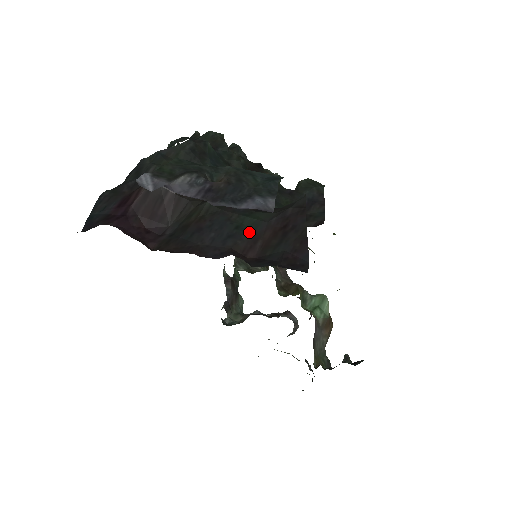
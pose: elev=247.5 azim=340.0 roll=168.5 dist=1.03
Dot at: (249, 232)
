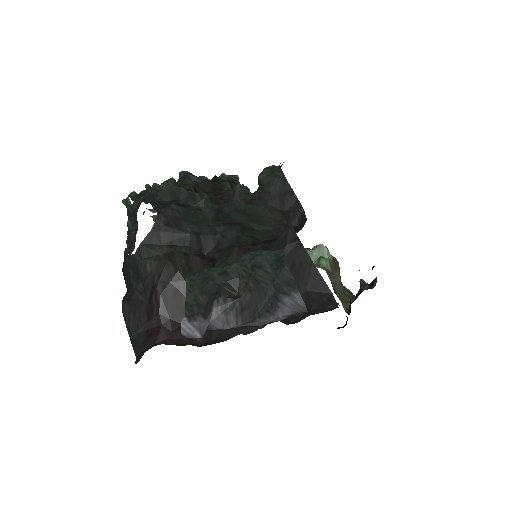
Dot at: occluded
